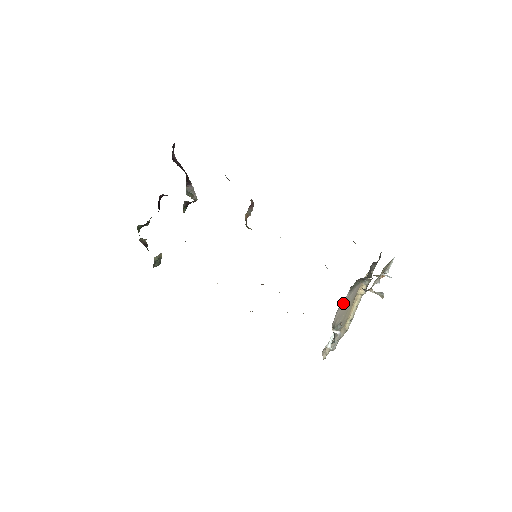
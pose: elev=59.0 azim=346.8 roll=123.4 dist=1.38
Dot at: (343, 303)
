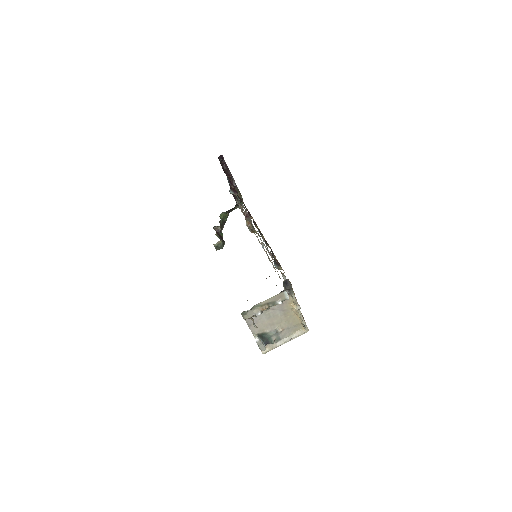
Dot at: (254, 320)
